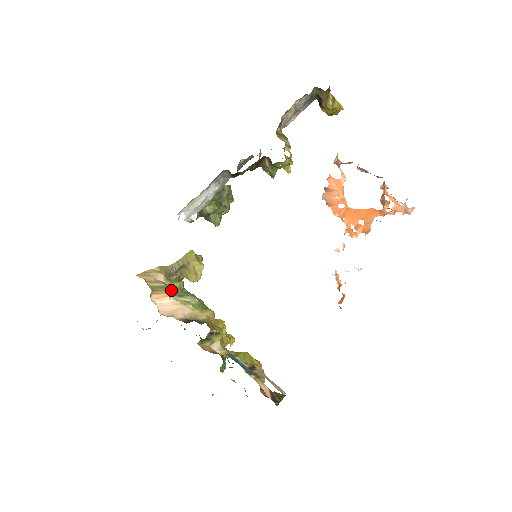
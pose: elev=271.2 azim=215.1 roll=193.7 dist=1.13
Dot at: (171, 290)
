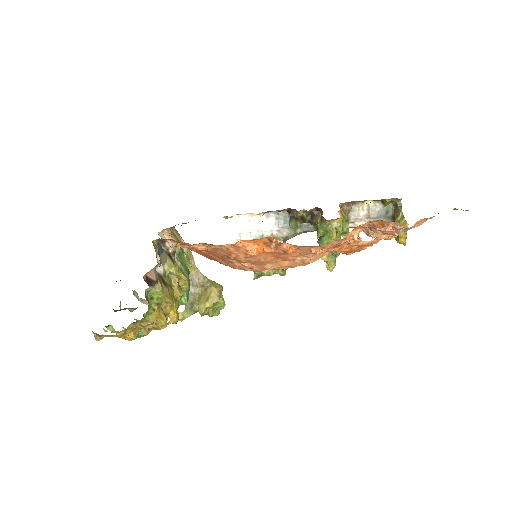
Dot at: (181, 249)
